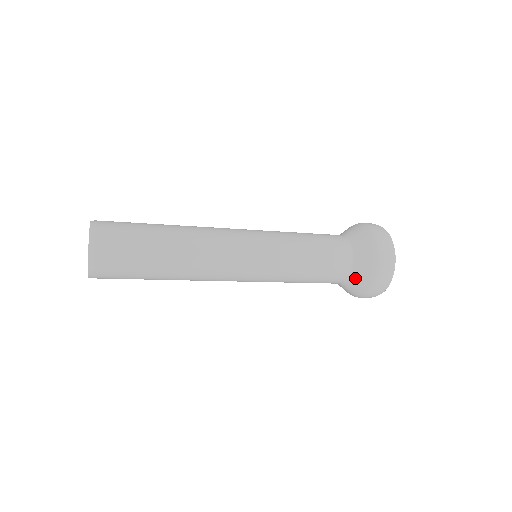
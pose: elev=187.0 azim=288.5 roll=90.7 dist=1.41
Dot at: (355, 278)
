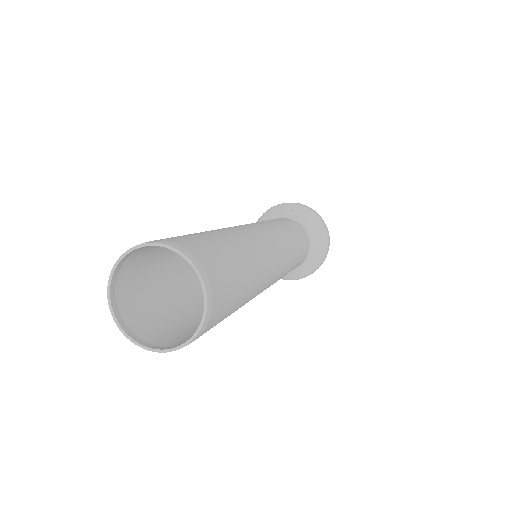
Dot at: (301, 268)
